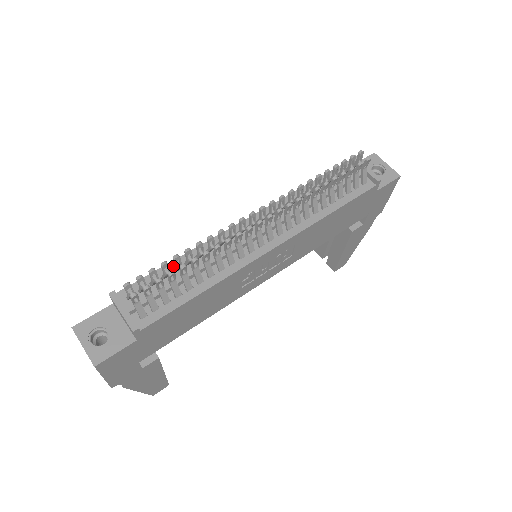
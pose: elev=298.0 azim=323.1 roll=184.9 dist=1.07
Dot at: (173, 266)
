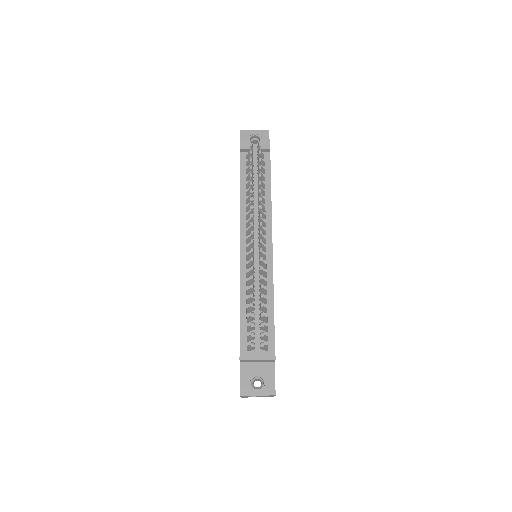
Dot at: (244, 311)
